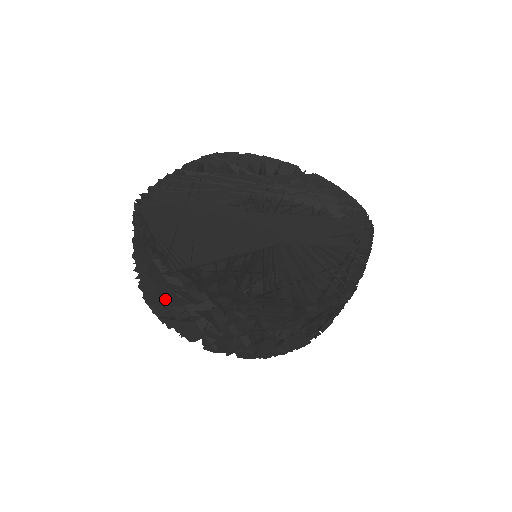
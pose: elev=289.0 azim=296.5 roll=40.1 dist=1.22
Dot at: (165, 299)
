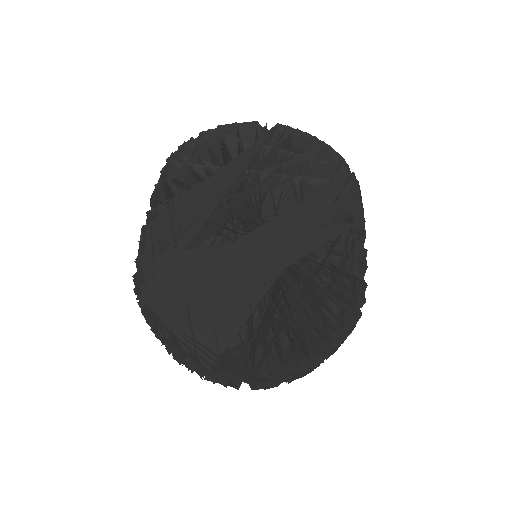
Dot at: occluded
